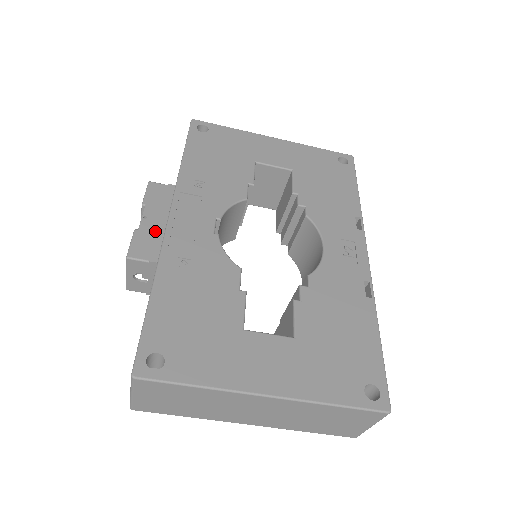
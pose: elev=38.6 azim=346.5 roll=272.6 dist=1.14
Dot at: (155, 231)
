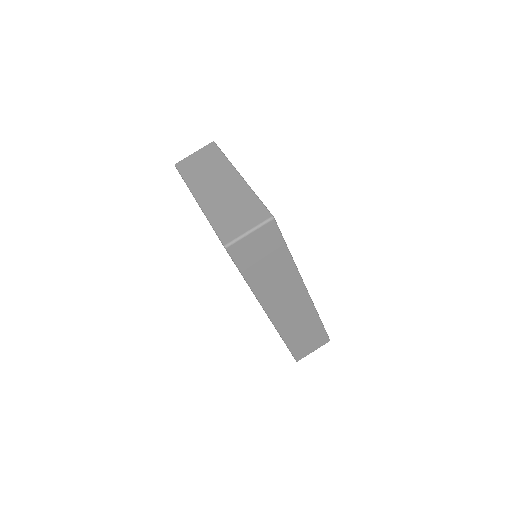
Dot at: occluded
